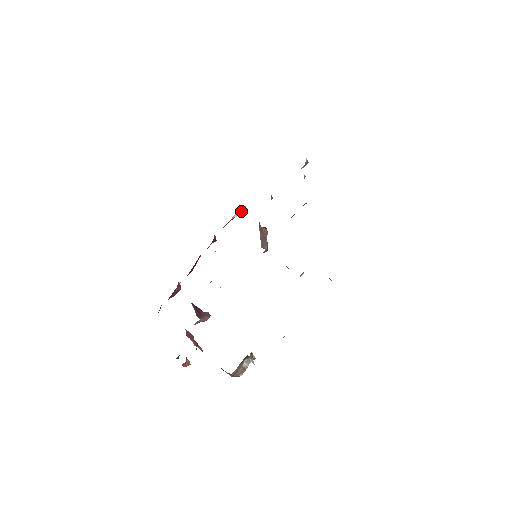
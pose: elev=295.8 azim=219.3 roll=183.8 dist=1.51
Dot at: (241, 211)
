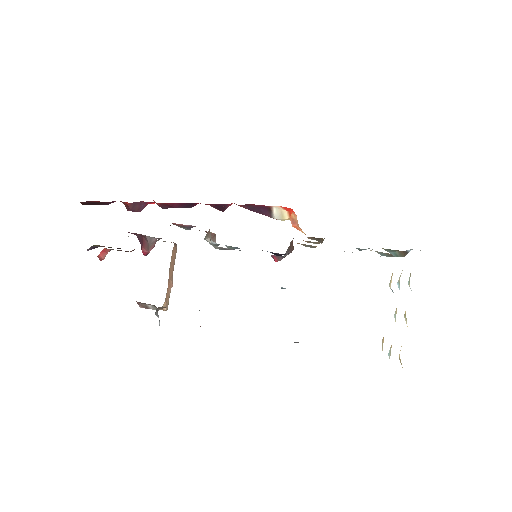
Dot at: (282, 214)
